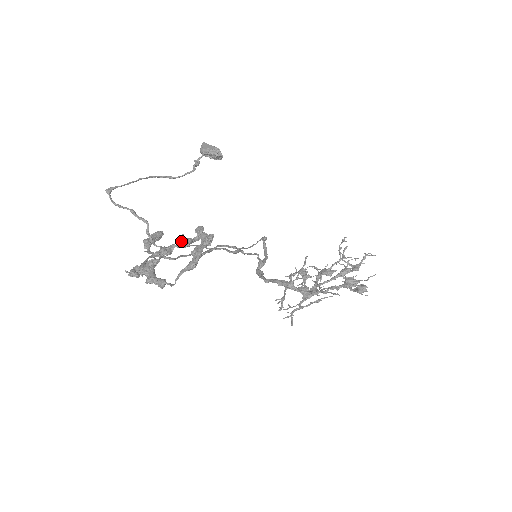
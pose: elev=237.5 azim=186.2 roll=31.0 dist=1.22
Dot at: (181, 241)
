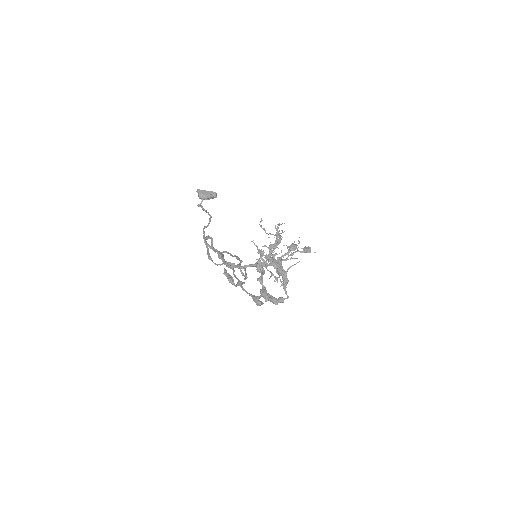
Dot at: (258, 269)
